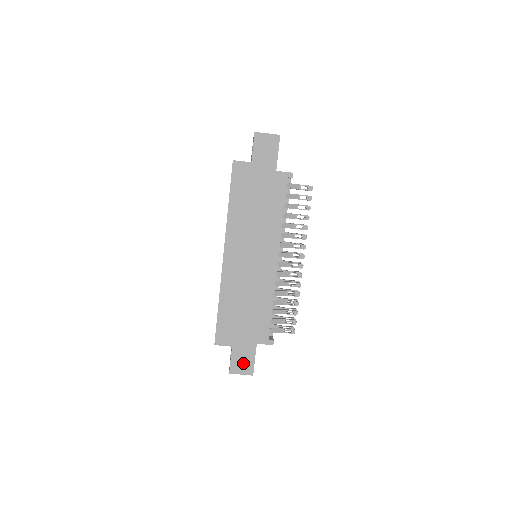
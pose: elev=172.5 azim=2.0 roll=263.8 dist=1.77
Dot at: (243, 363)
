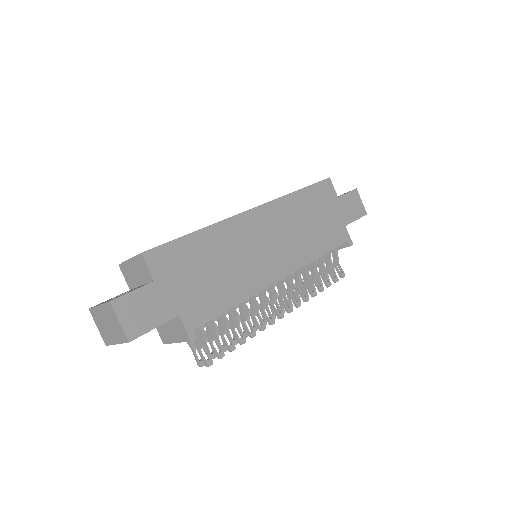
Dot at: (139, 313)
